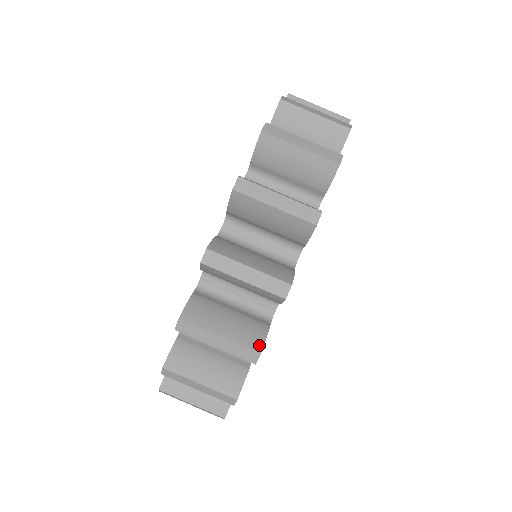
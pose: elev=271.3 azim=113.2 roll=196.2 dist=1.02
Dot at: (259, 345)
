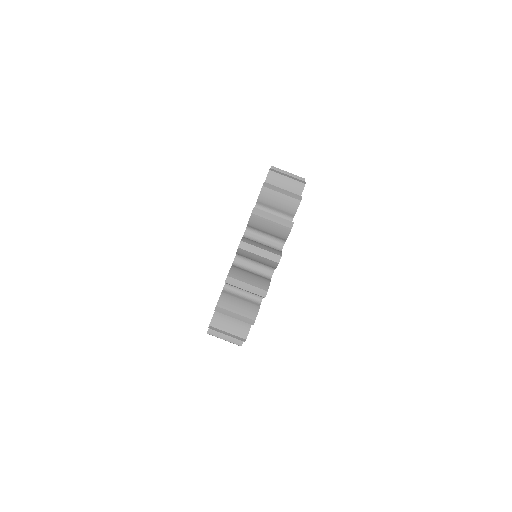
Dot at: (292, 222)
